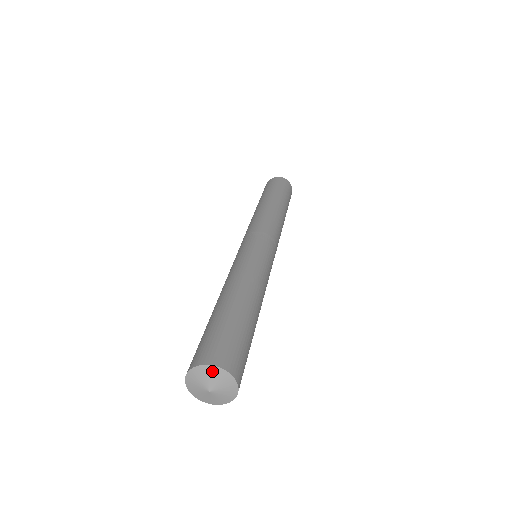
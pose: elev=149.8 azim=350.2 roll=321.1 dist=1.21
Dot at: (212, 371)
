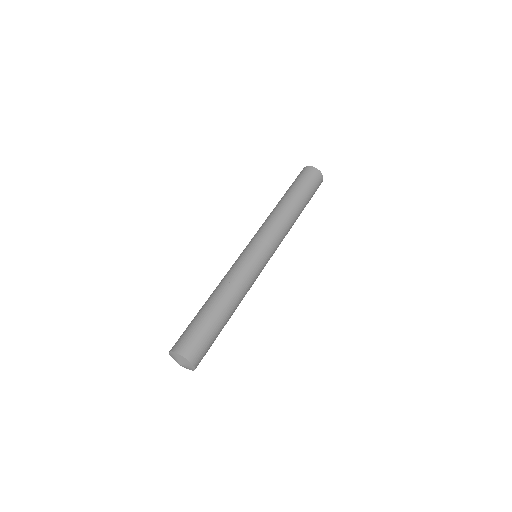
Dot at: (183, 359)
